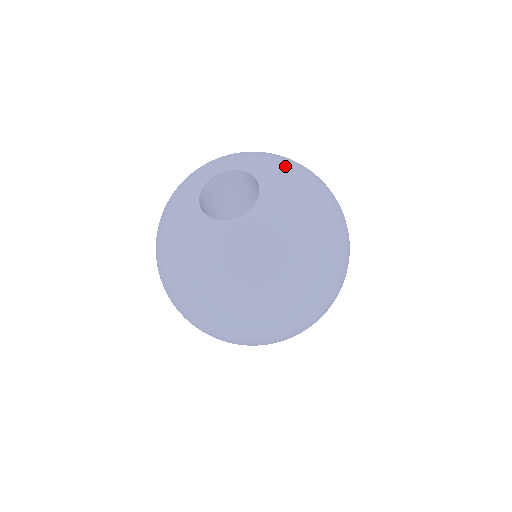
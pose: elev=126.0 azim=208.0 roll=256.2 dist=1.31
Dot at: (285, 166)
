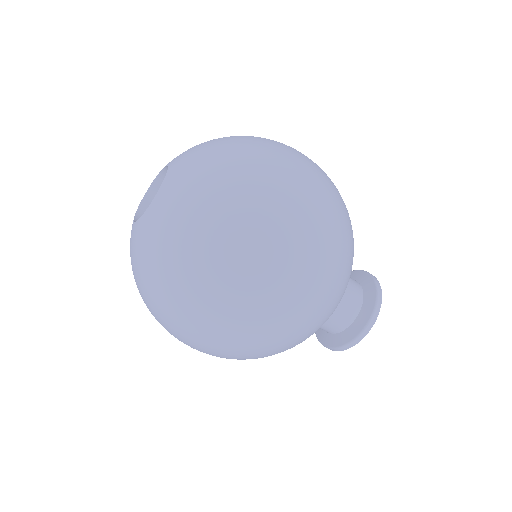
Dot at: (207, 143)
